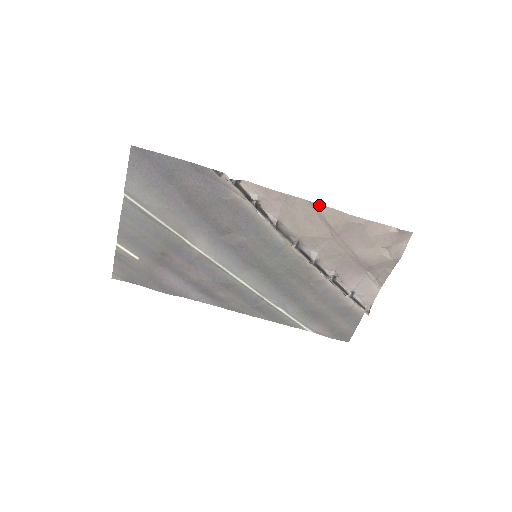
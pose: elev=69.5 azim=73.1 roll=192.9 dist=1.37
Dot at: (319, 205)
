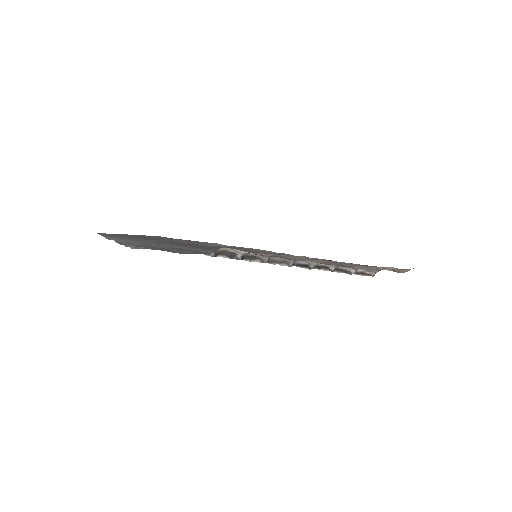
Dot at: occluded
